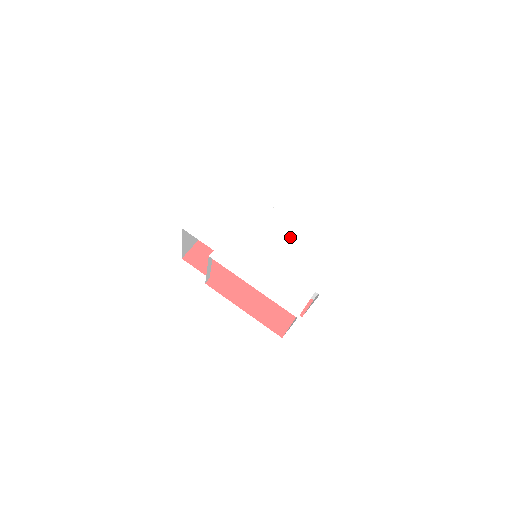
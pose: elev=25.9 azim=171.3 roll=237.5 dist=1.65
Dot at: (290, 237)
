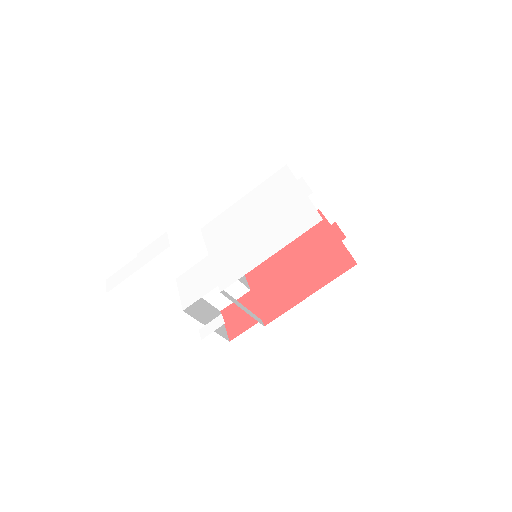
Dot at: (247, 209)
